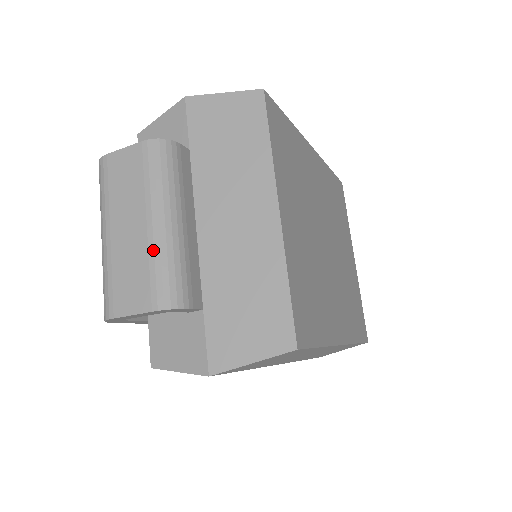
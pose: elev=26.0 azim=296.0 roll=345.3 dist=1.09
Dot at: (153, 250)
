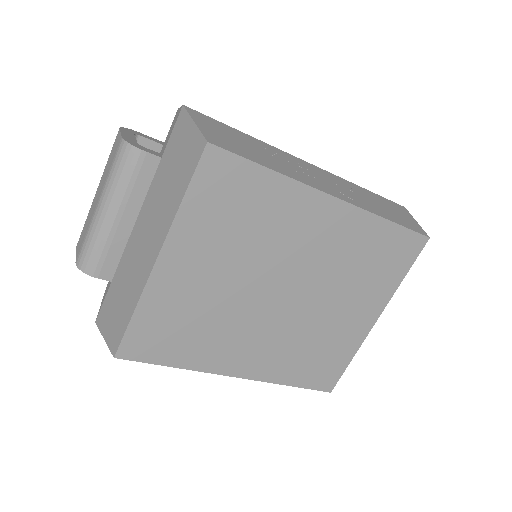
Dot at: (90, 225)
